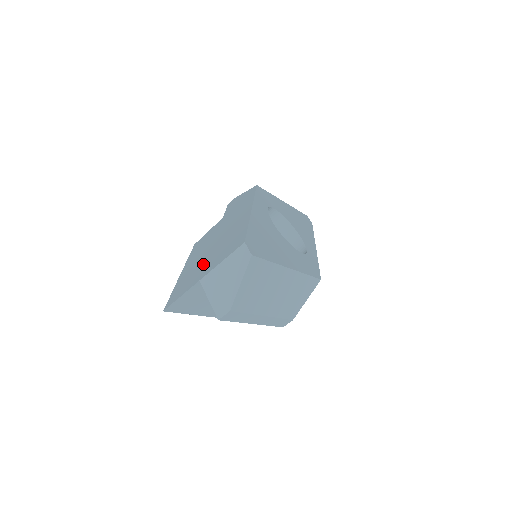
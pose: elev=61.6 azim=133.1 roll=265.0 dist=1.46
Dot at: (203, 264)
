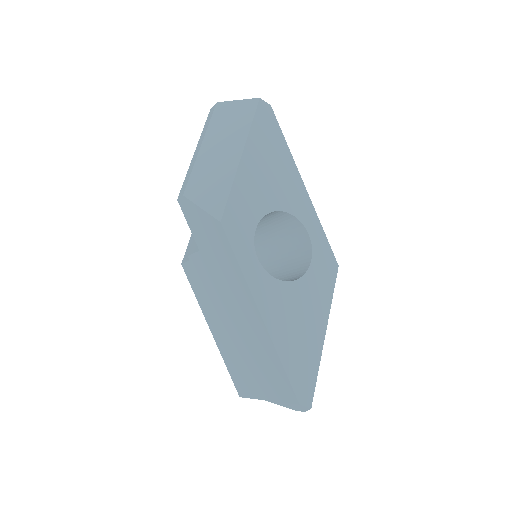
Dot at: (247, 366)
